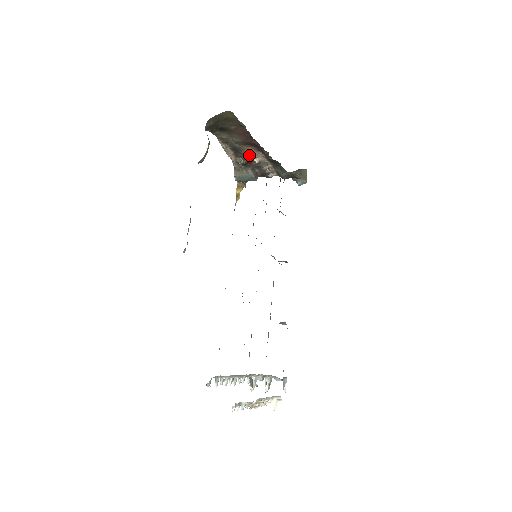
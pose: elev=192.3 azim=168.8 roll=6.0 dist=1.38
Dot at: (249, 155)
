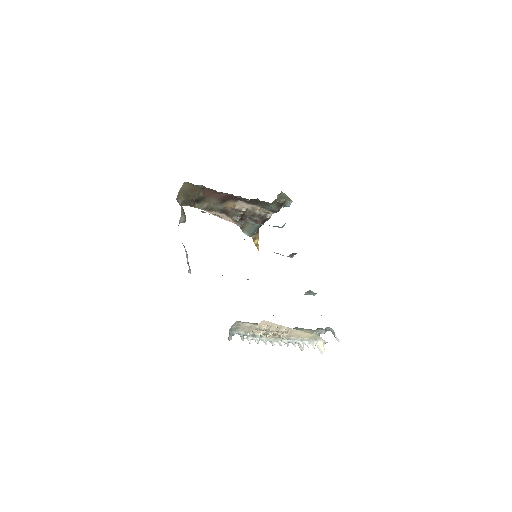
Dot at: (235, 209)
